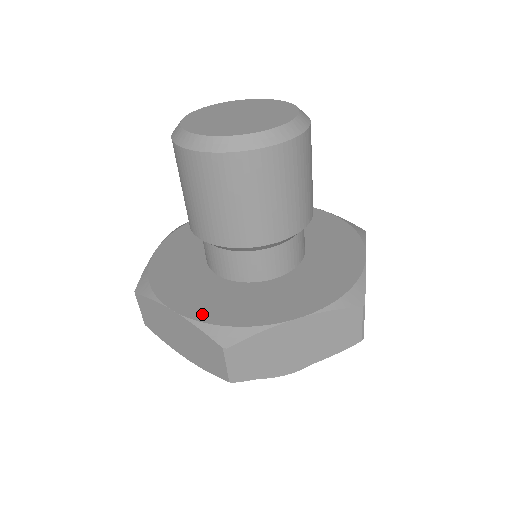
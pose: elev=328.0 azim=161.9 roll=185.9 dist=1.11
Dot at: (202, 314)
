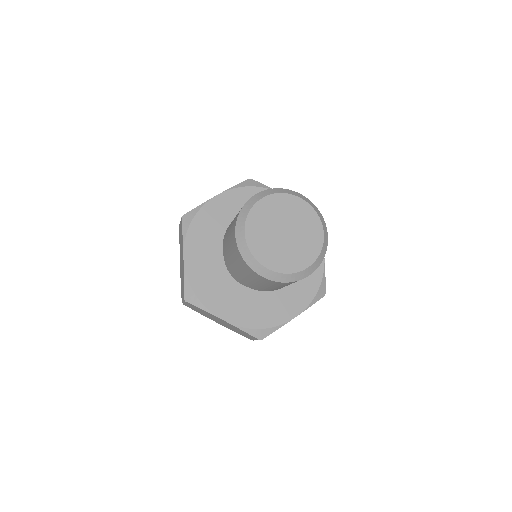
Dot at: (243, 321)
